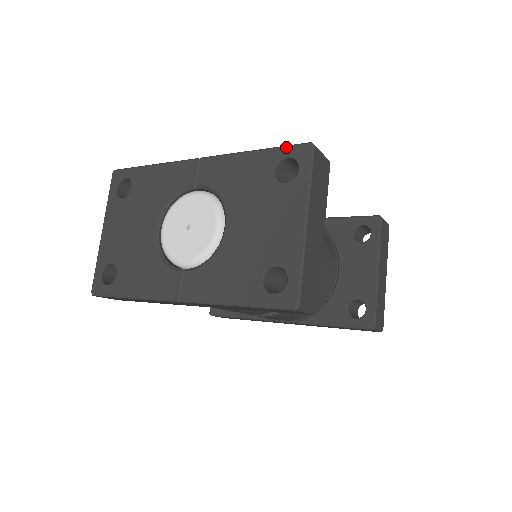
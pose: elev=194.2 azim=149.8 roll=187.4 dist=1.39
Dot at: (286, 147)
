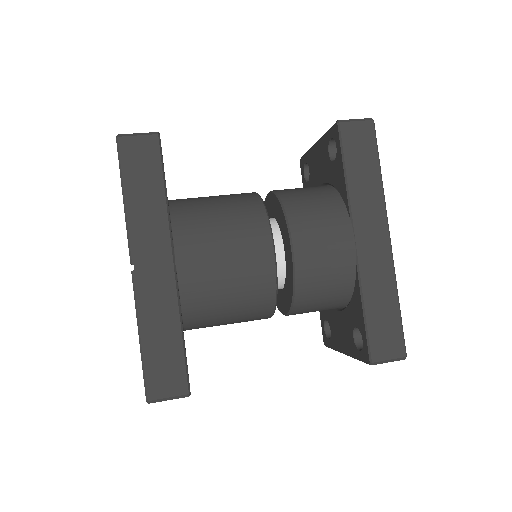
Dot at: (143, 375)
